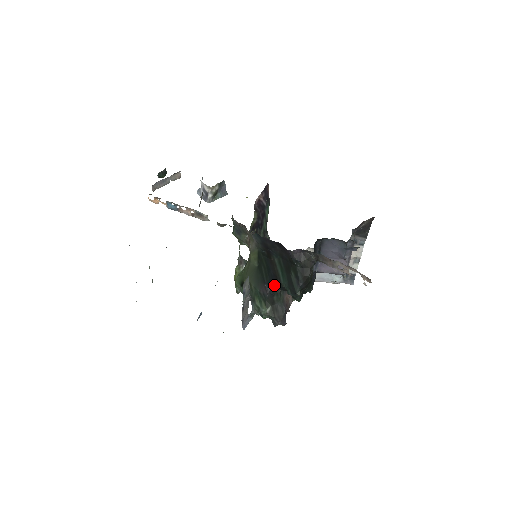
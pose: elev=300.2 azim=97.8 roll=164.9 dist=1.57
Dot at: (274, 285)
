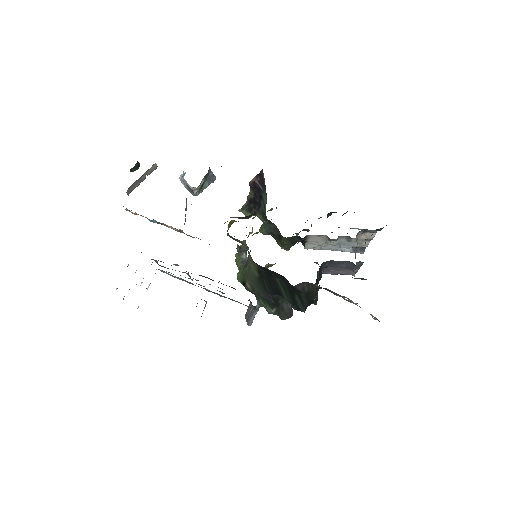
Dot at: occluded
